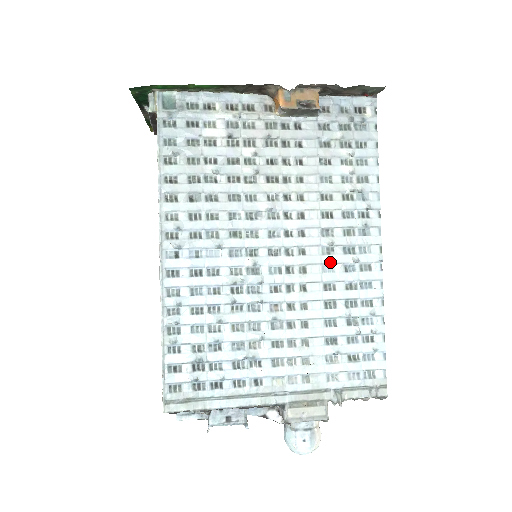
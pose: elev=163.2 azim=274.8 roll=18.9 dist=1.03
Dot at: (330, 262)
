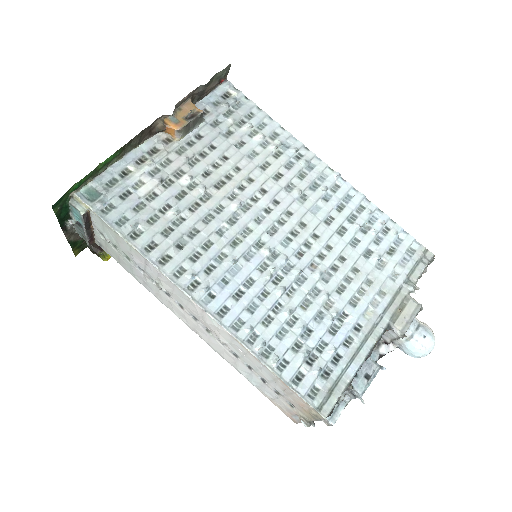
Dot at: (312, 204)
